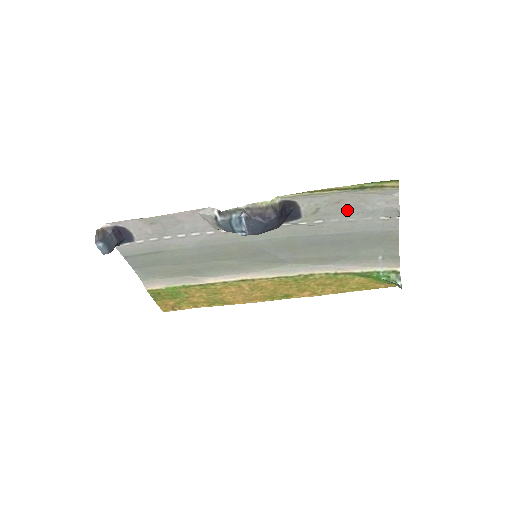
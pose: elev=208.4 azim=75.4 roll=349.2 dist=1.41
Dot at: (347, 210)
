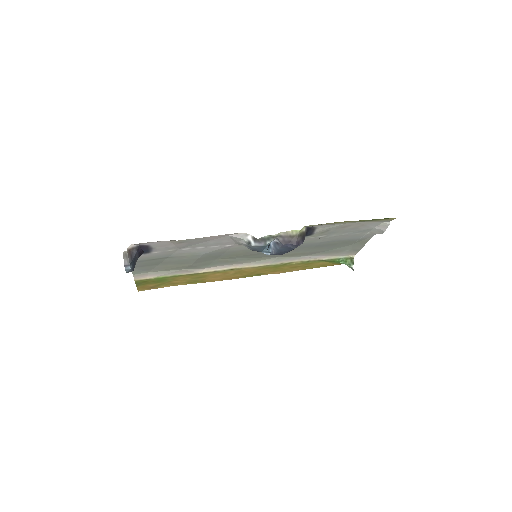
Dot at: (347, 230)
